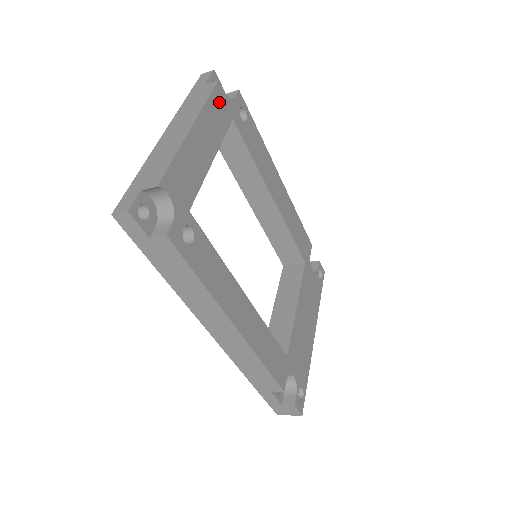
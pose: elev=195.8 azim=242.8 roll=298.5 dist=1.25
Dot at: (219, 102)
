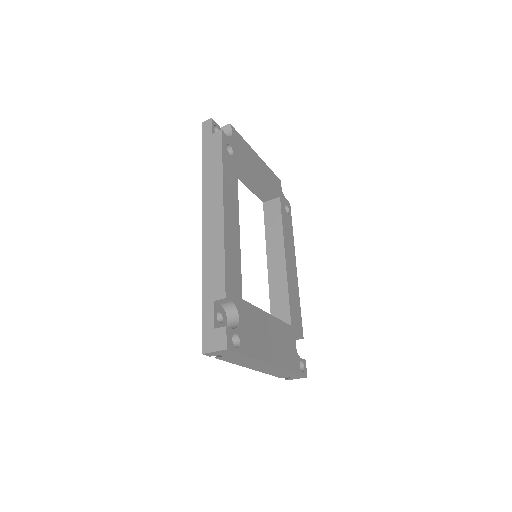
Dot at: (276, 182)
